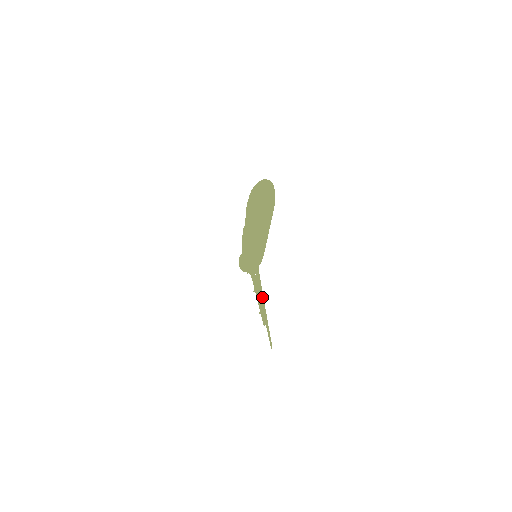
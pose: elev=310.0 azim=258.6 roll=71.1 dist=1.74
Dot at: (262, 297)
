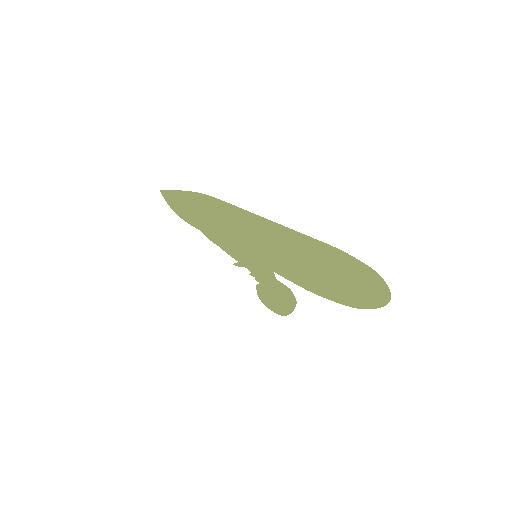
Dot at: occluded
